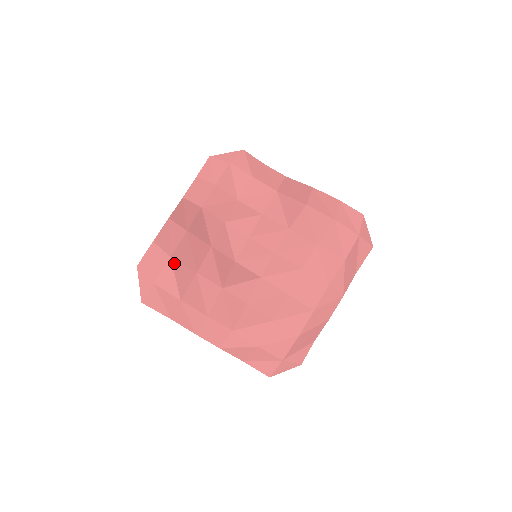
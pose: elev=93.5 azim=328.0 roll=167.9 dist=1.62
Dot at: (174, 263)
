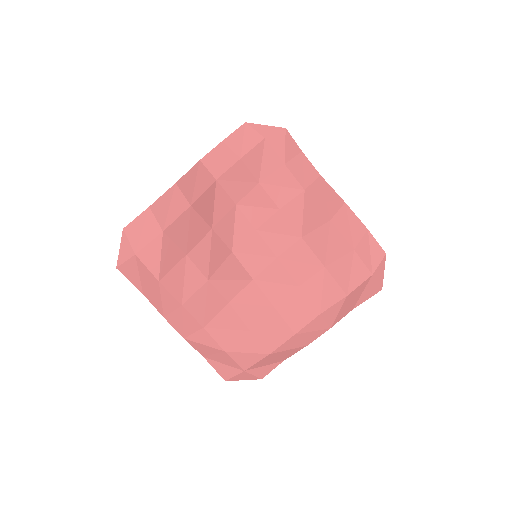
Dot at: (165, 239)
